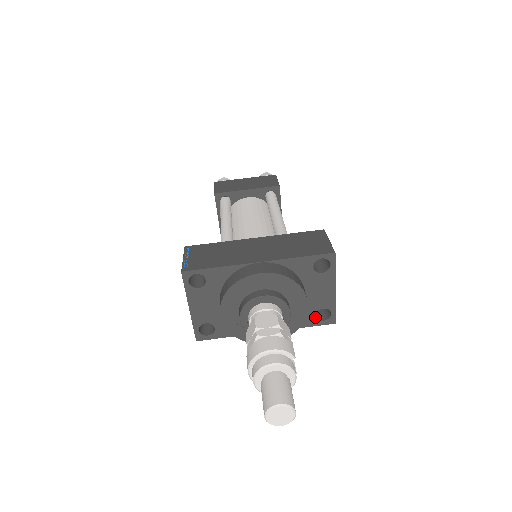
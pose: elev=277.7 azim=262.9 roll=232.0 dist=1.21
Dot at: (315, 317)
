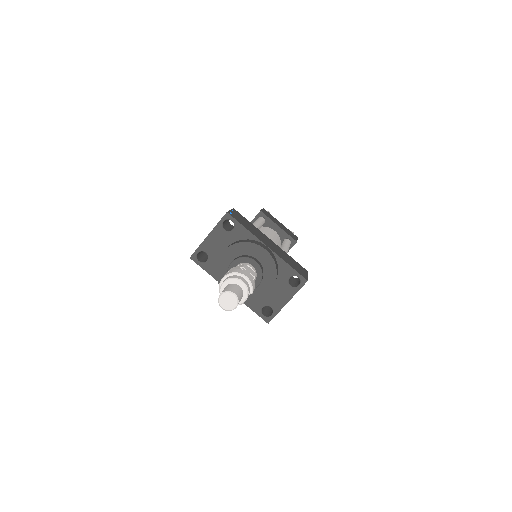
Dot at: occluded
